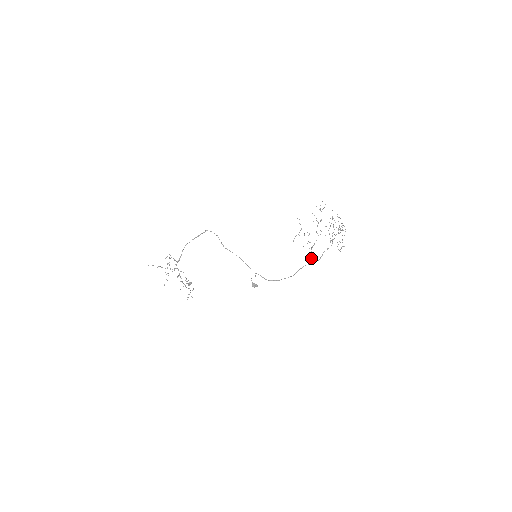
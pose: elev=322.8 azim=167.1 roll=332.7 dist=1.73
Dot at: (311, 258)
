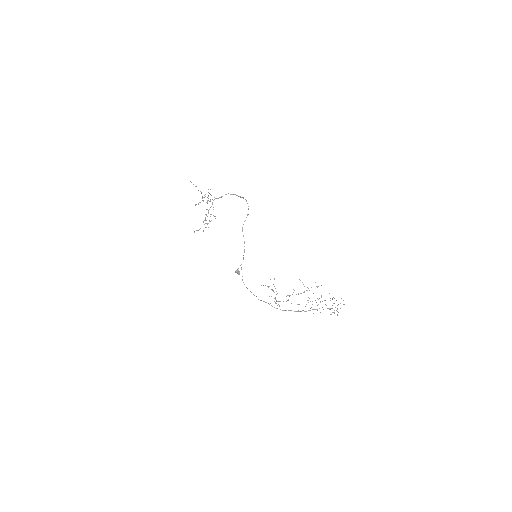
Dot at: occluded
